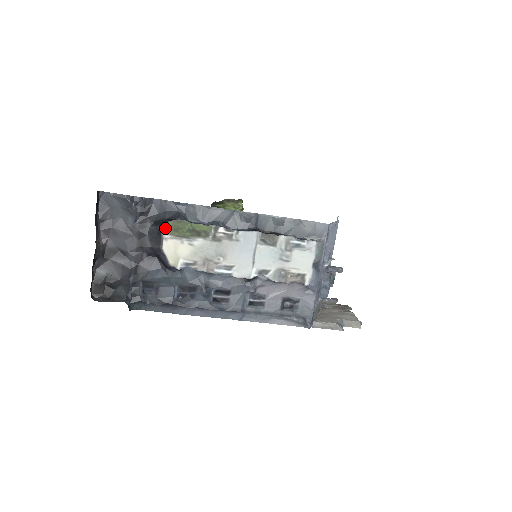
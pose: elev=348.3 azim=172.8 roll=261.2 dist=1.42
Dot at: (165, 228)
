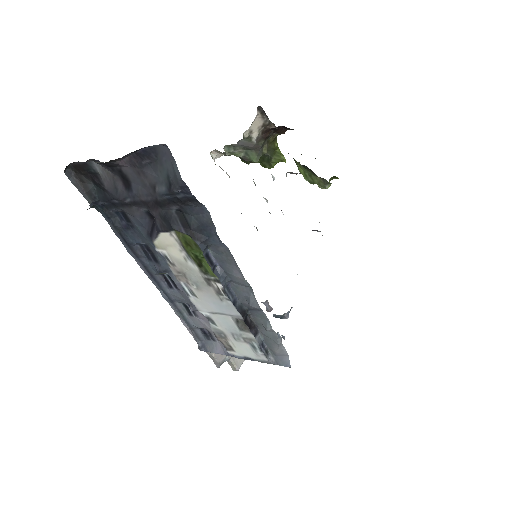
Dot at: (180, 232)
